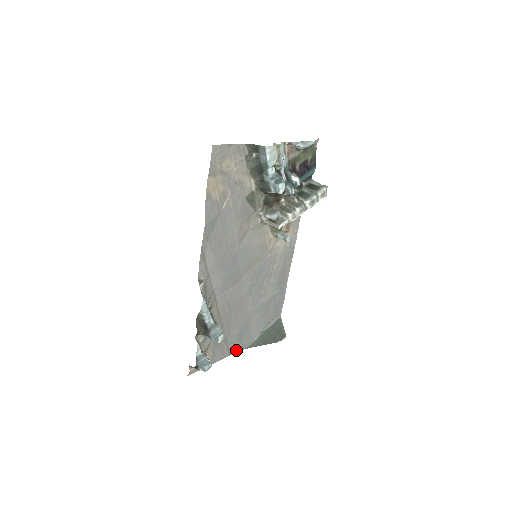
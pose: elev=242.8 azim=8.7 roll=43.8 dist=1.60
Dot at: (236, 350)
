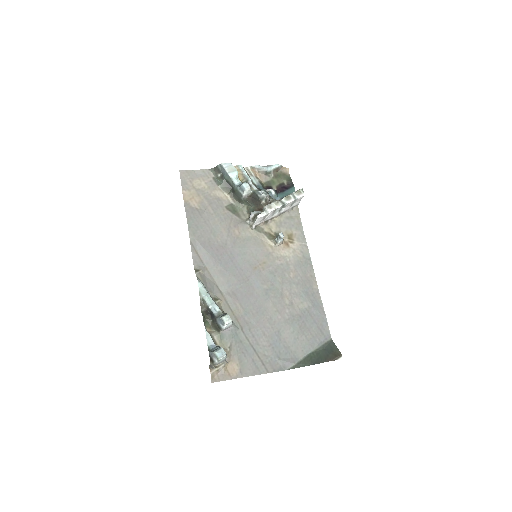
Dot at: (276, 368)
